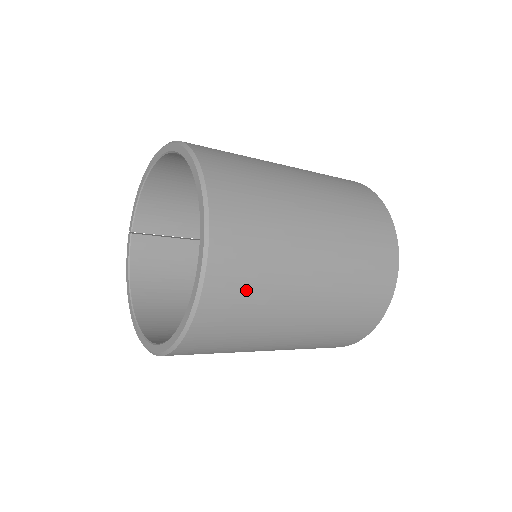
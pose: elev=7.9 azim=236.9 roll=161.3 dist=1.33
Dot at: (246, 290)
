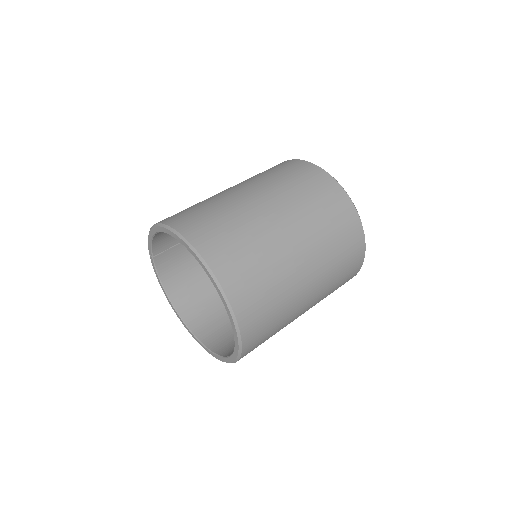
Dot at: (266, 335)
